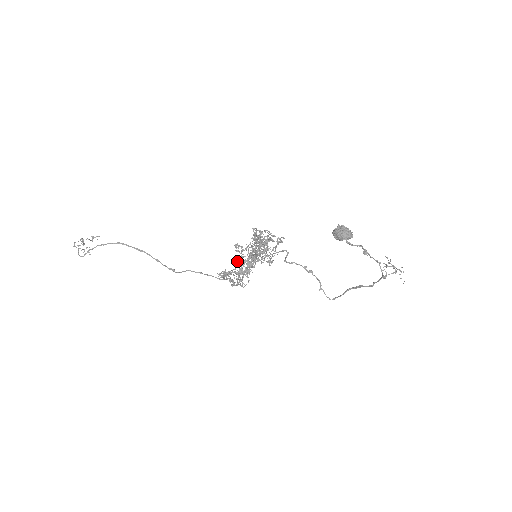
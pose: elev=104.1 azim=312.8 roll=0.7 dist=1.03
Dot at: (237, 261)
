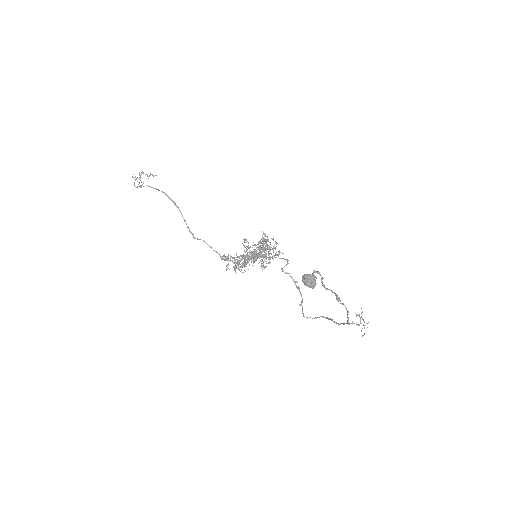
Dot at: occluded
